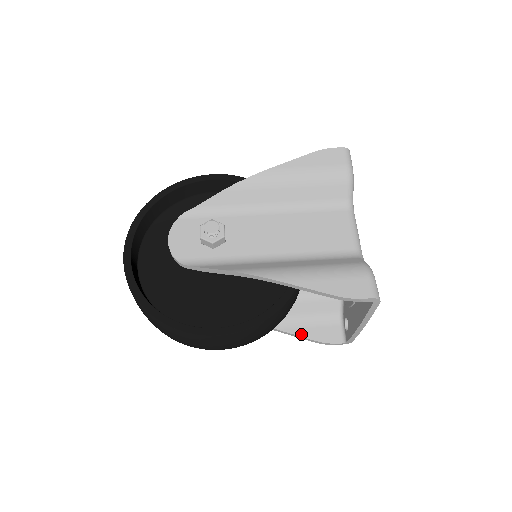
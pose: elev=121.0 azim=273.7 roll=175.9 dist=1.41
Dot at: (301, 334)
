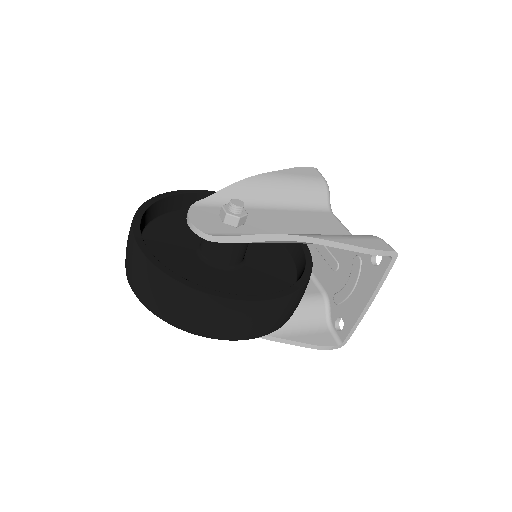
Dot at: (300, 340)
